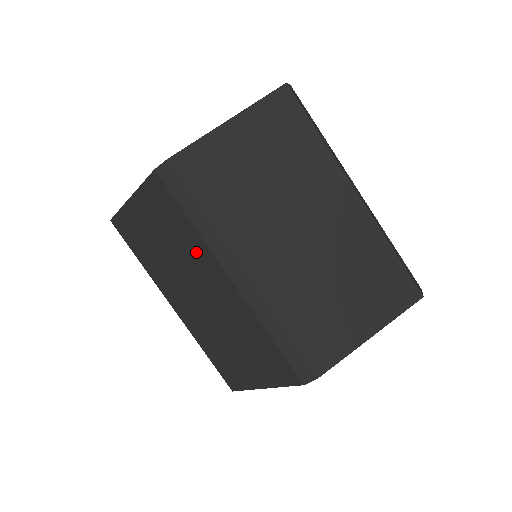
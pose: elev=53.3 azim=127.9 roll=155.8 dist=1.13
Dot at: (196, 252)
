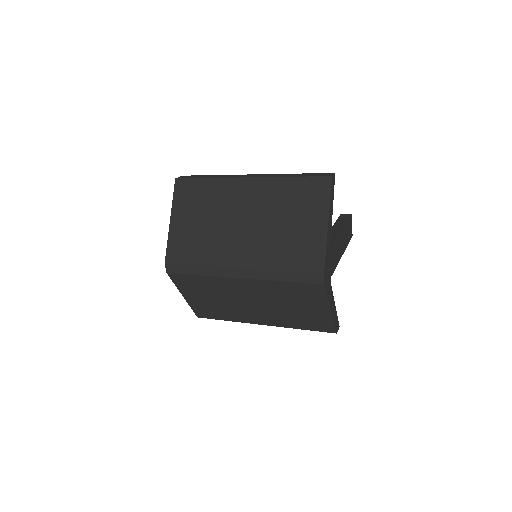
Dot at: (220, 285)
